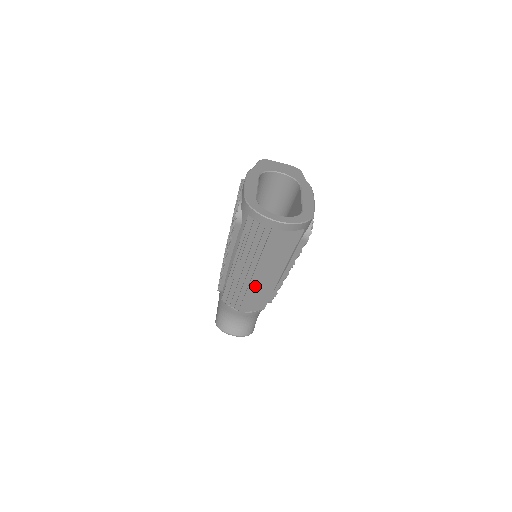
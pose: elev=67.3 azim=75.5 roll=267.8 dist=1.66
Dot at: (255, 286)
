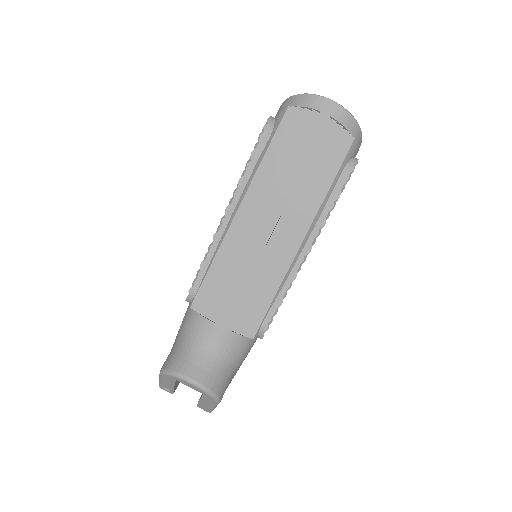
Dot at: (263, 248)
